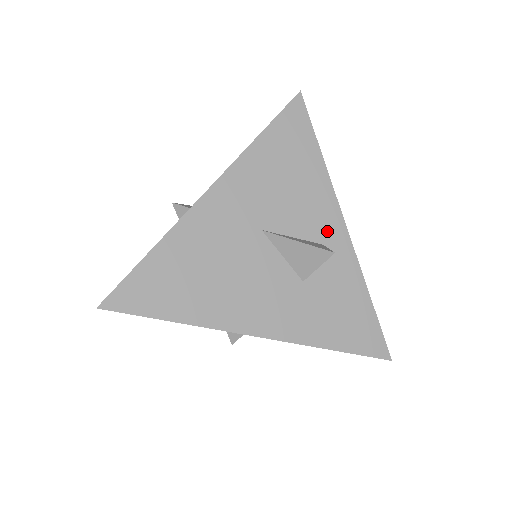
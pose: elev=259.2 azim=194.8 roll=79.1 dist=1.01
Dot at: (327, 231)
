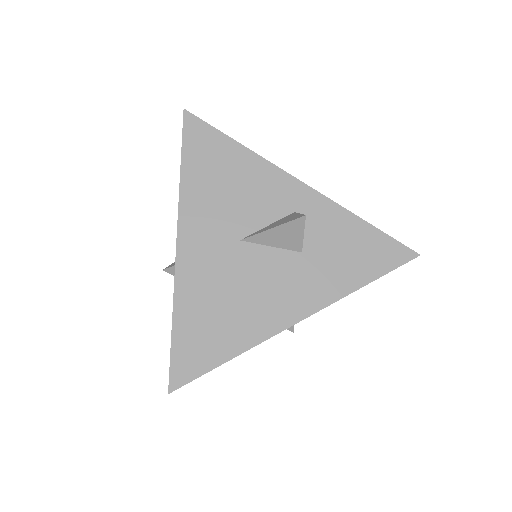
Dot at: (290, 199)
